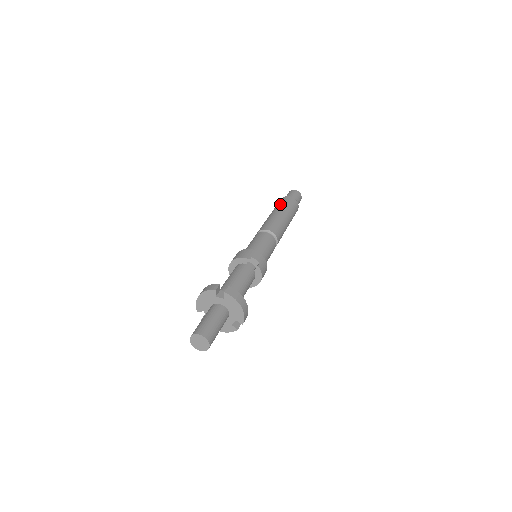
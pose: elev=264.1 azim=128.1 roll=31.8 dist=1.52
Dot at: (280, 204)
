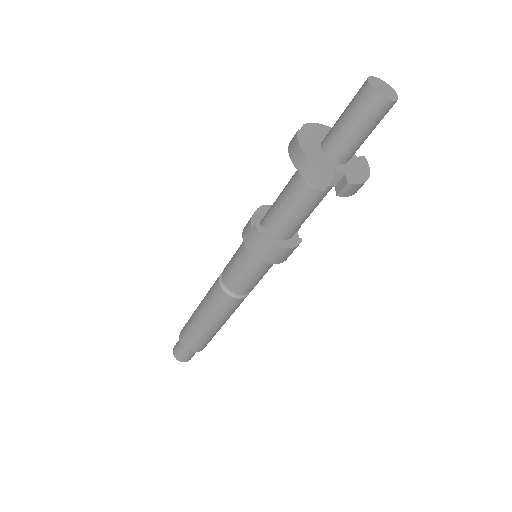
Dot at: occluded
